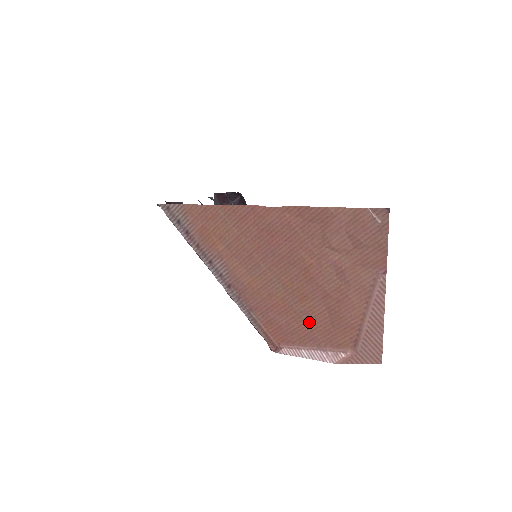
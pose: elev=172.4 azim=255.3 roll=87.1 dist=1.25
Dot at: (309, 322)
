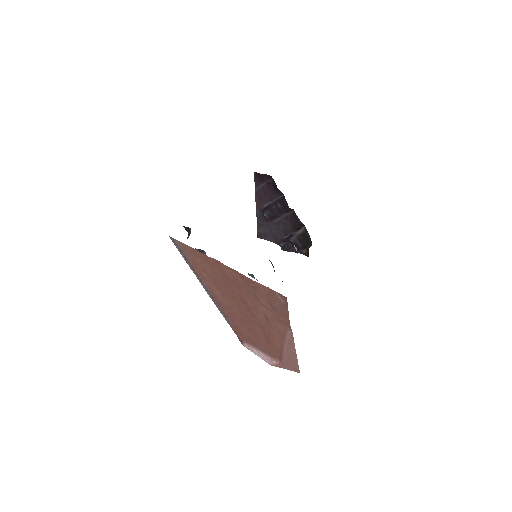
Dot at: (256, 336)
